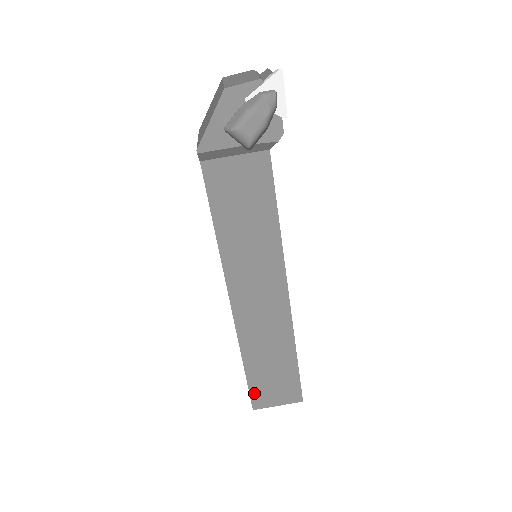
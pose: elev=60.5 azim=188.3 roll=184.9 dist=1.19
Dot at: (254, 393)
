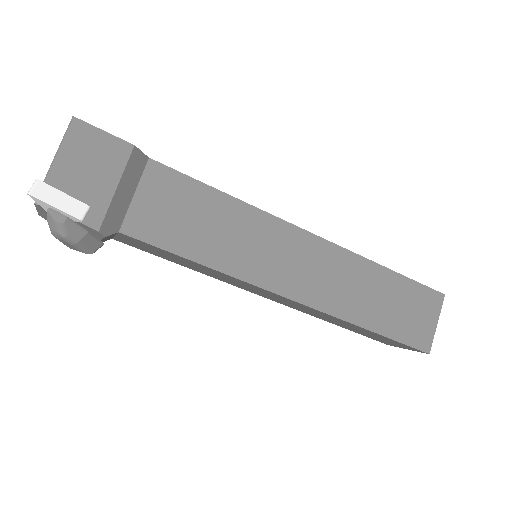
Dot at: (372, 338)
